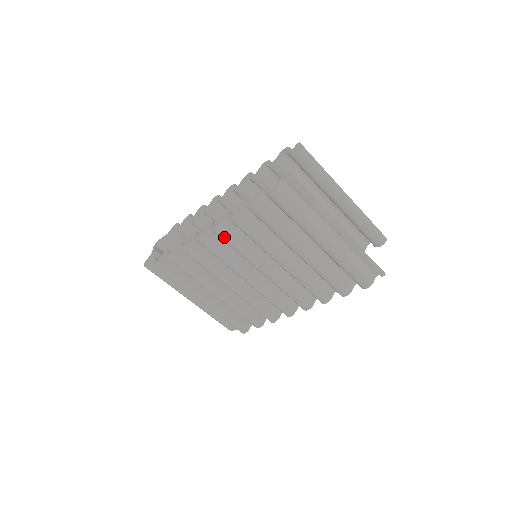
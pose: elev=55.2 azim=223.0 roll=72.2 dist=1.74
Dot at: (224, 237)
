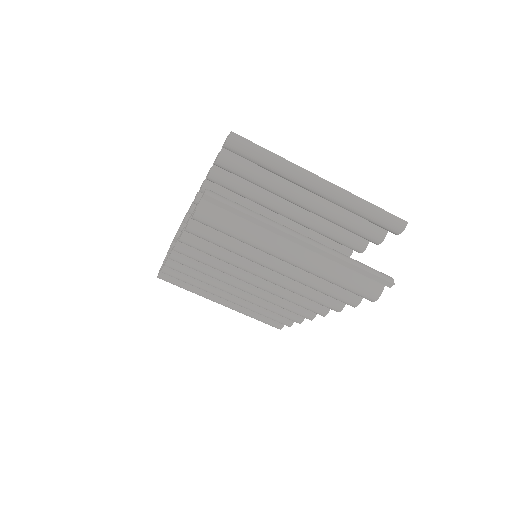
Dot at: (189, 256)
